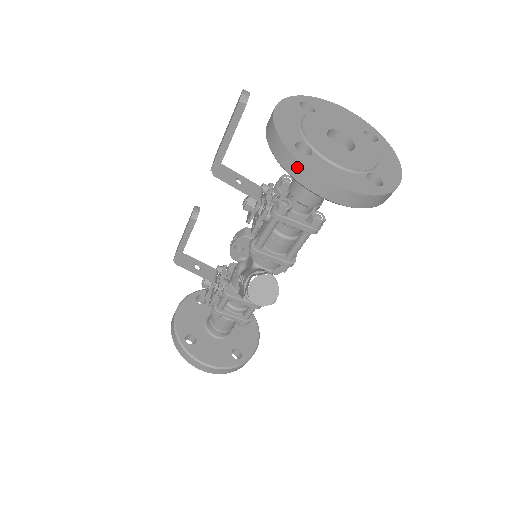
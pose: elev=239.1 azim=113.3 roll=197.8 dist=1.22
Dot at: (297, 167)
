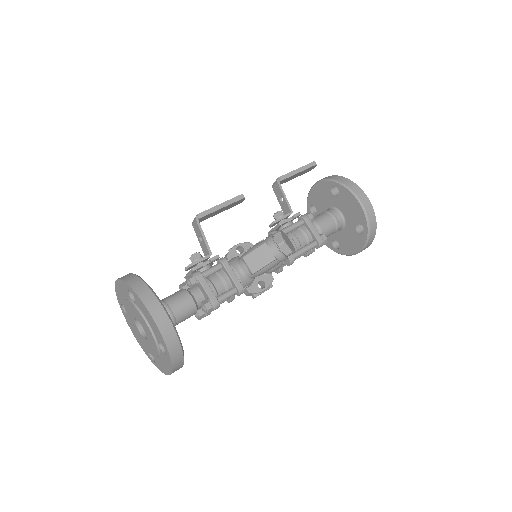
Dot at: (347, 181)
